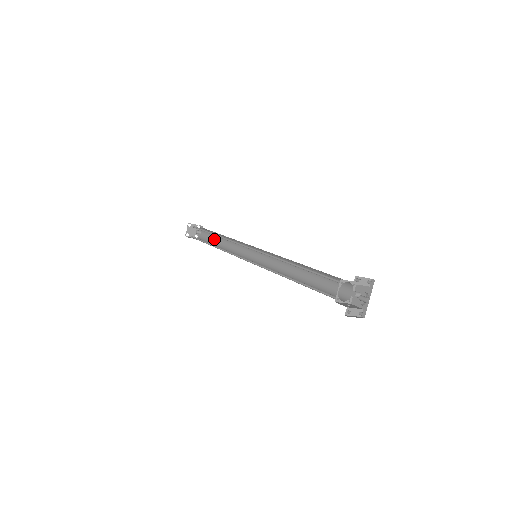
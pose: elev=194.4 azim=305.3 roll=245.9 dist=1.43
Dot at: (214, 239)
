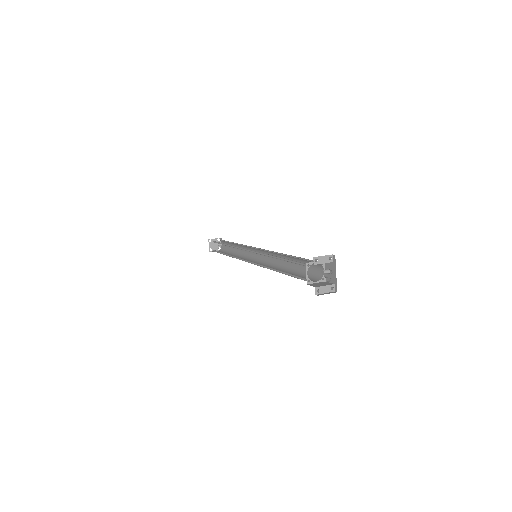
Dot at: (231, 248)
